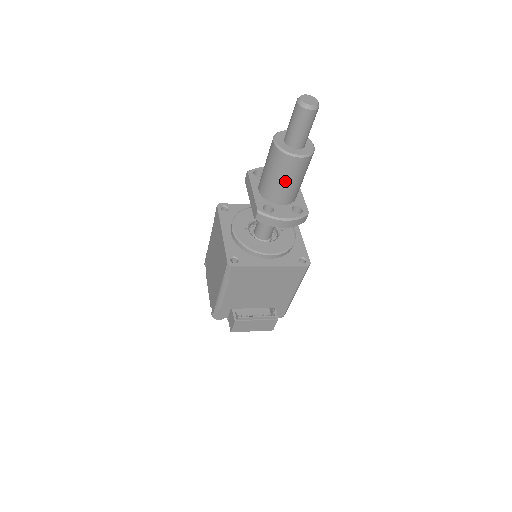
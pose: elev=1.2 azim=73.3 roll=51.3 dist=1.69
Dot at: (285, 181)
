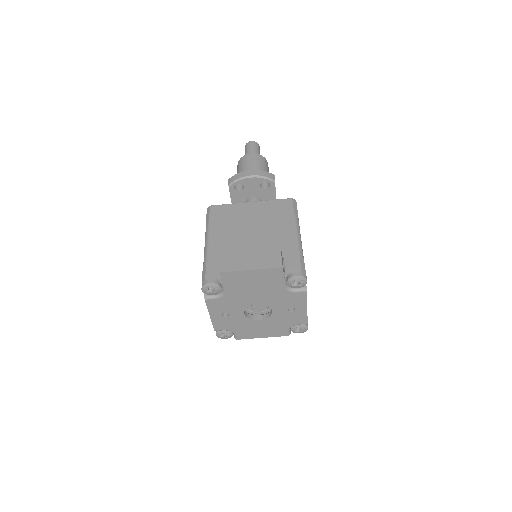
Dot at: (248, 168)
